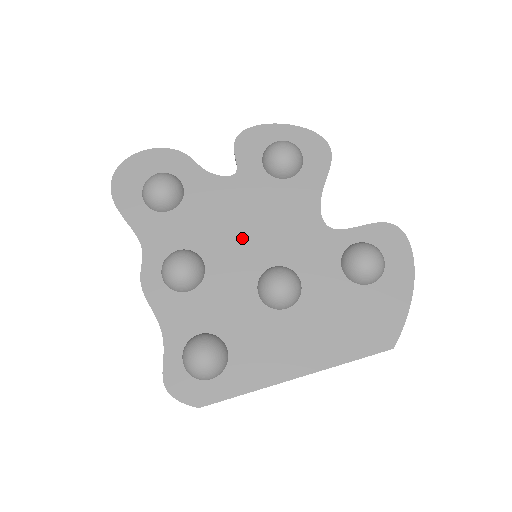
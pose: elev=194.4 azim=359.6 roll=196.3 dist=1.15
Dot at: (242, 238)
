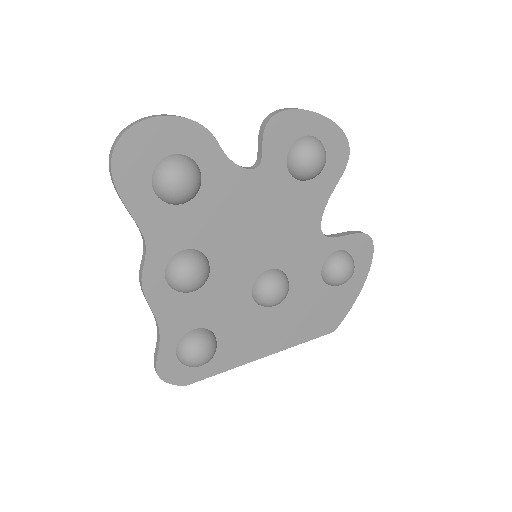
Dot at: (249, 240)
